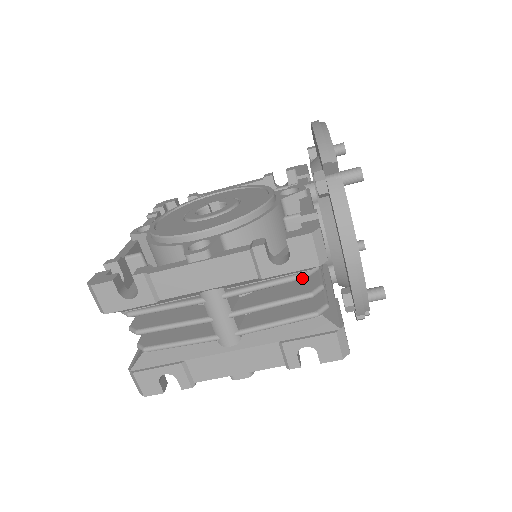
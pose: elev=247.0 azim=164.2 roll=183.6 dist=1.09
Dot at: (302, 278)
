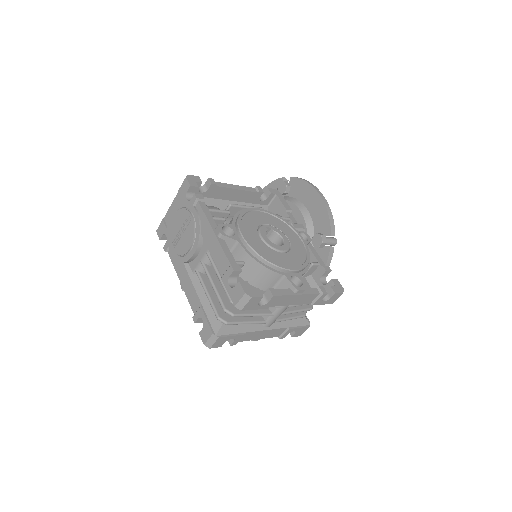
Dot at: occluded
